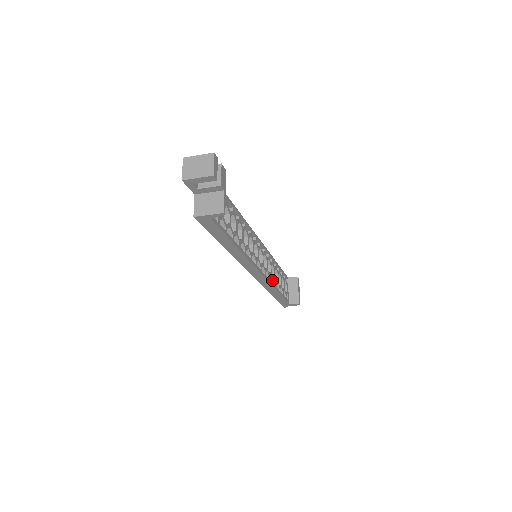
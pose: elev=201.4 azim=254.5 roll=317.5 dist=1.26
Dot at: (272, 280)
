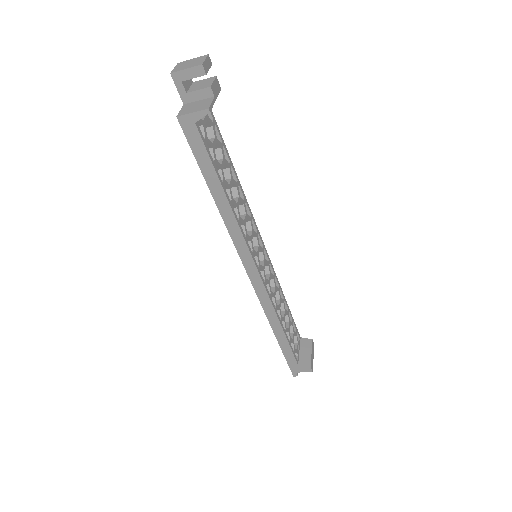
Dot at: (275, 305)
